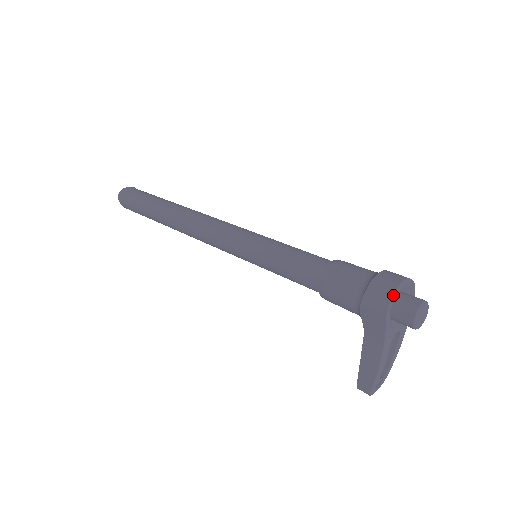
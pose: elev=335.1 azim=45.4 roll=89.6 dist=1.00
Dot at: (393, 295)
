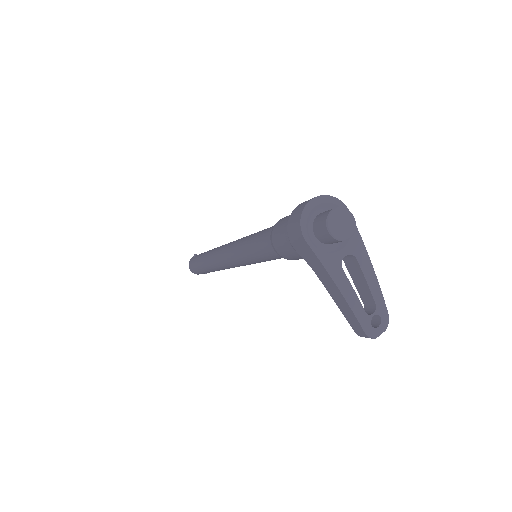
Dot at: (301, 218)
